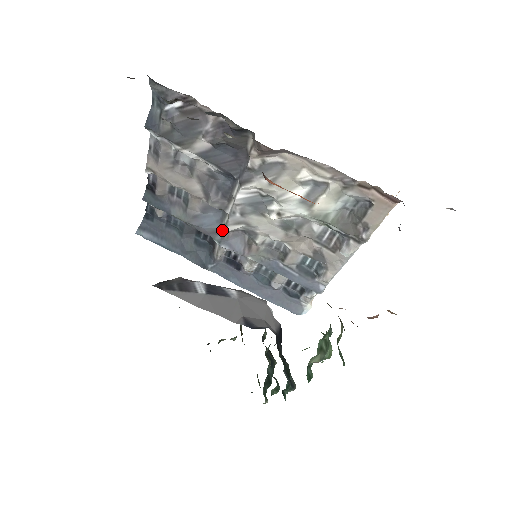
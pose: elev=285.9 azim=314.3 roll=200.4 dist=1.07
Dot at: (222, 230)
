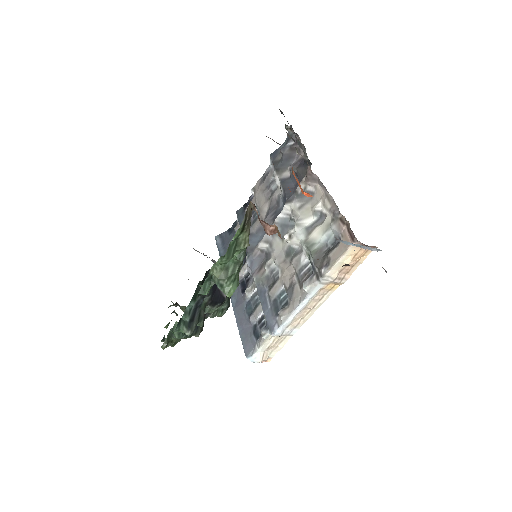
Dot at: occluded
